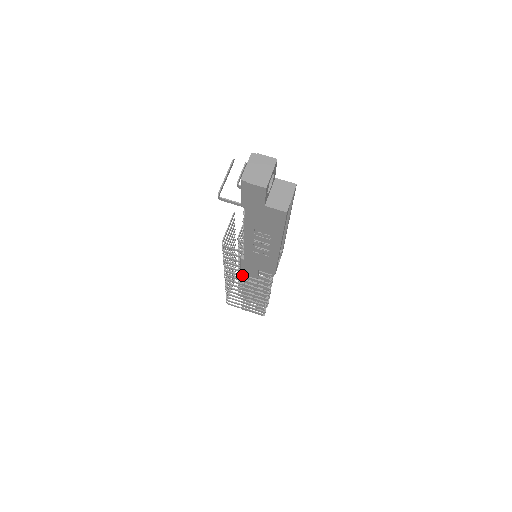
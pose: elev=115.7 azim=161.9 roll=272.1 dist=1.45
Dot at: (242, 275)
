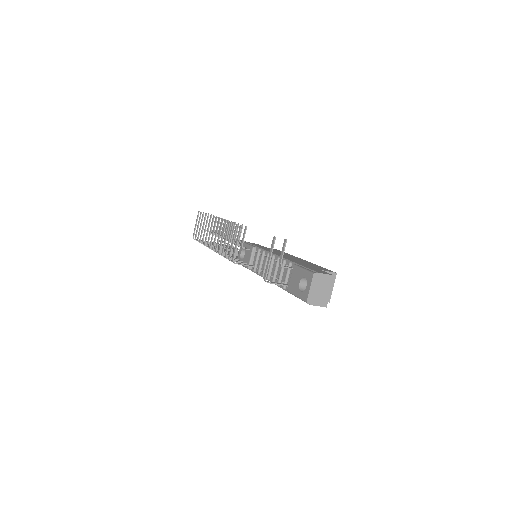
Dot at: occluded
